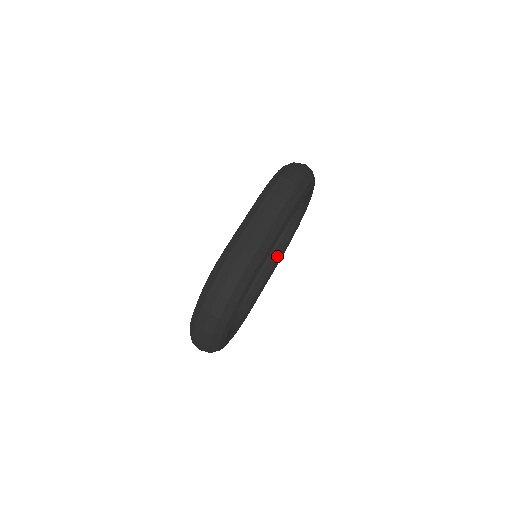
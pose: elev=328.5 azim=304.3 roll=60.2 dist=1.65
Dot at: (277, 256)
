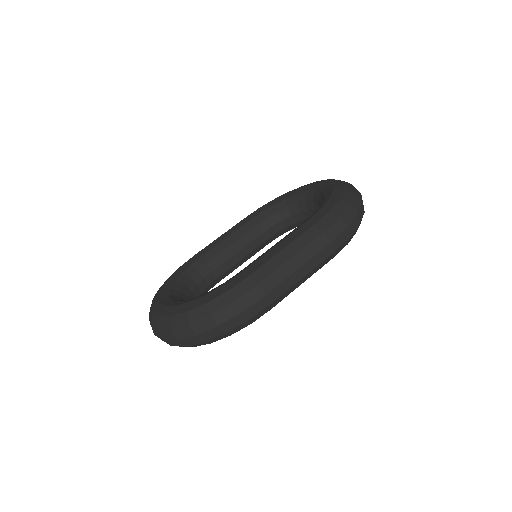
Dot at: (266, 244)
